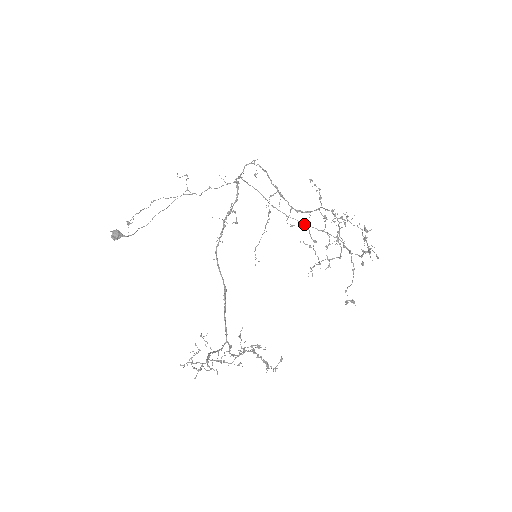
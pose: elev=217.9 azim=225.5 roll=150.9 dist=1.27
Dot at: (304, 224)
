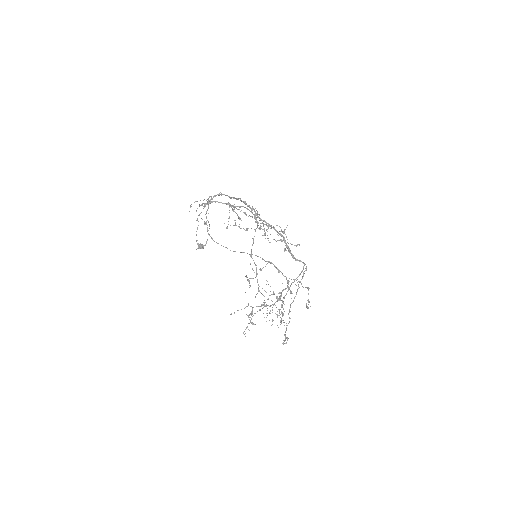
Dot at: occluded
